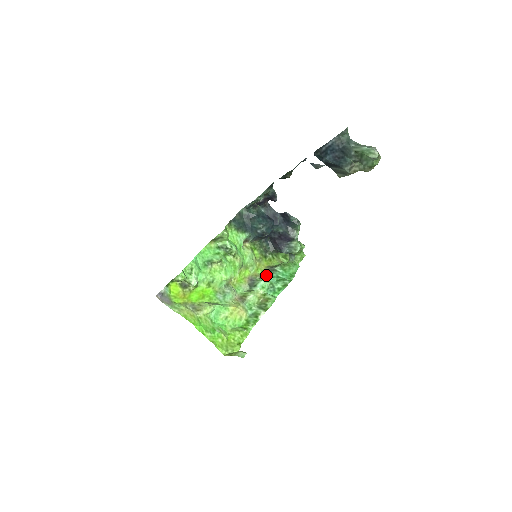
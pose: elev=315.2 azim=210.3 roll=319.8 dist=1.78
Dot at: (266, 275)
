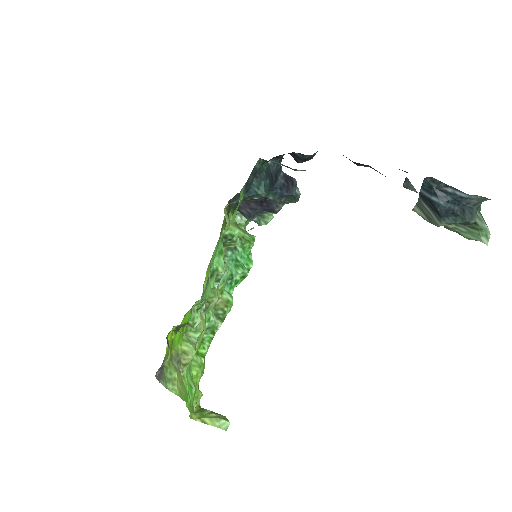
Dot at: (225, 255)
